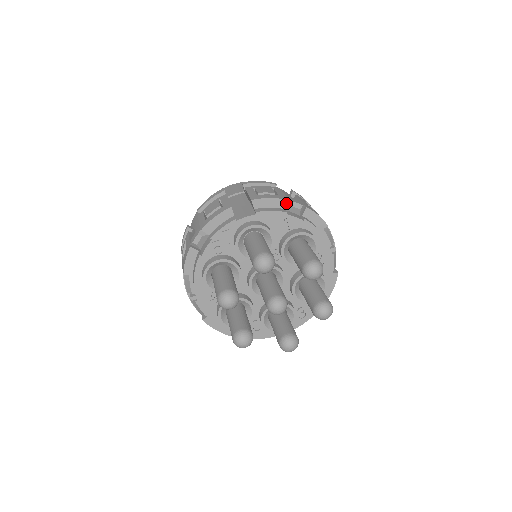
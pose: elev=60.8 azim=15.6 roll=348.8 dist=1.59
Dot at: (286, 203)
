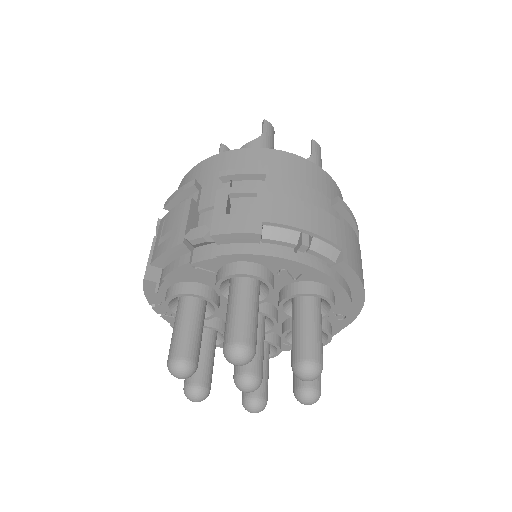
Dot at: (184, 246)
